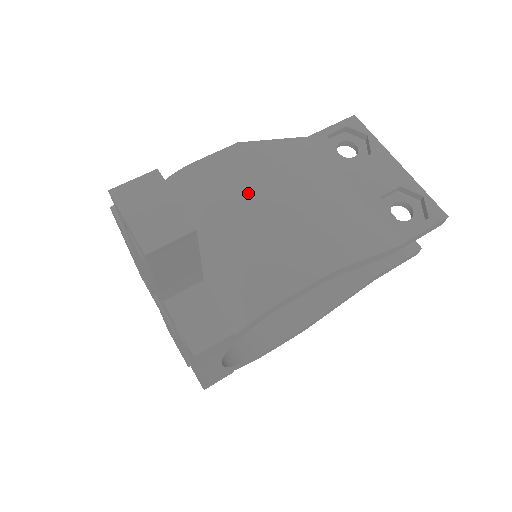
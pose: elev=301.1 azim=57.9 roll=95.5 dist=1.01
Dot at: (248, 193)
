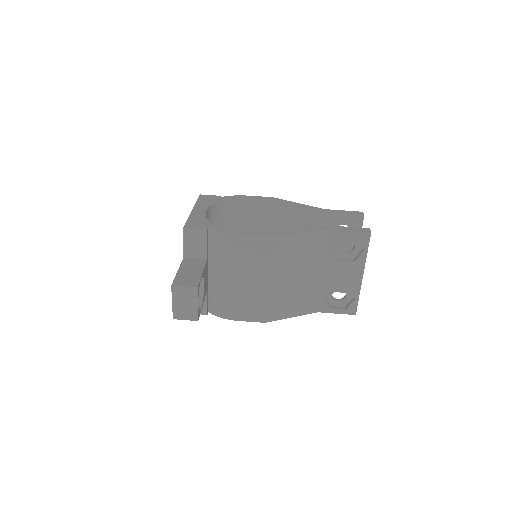
Dot at: (254, 268)
